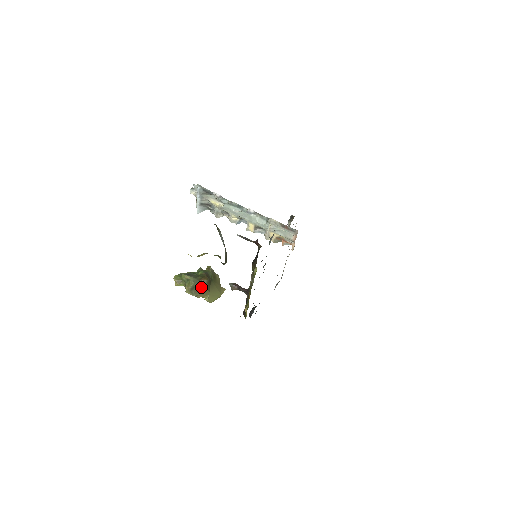
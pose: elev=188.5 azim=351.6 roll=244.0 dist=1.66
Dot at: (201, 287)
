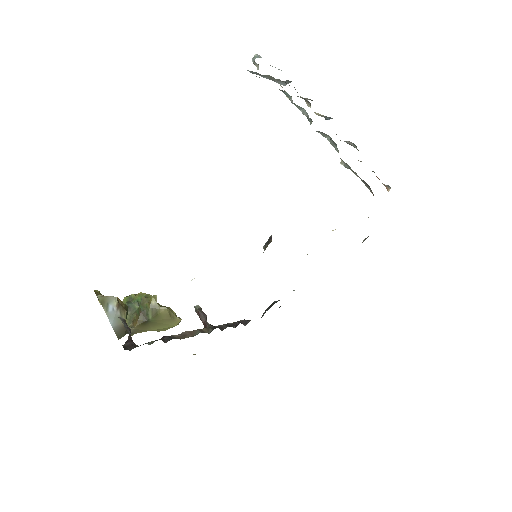
Dot at: occluded
